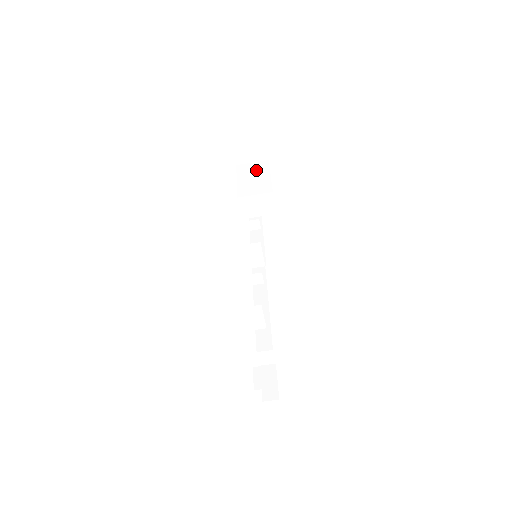
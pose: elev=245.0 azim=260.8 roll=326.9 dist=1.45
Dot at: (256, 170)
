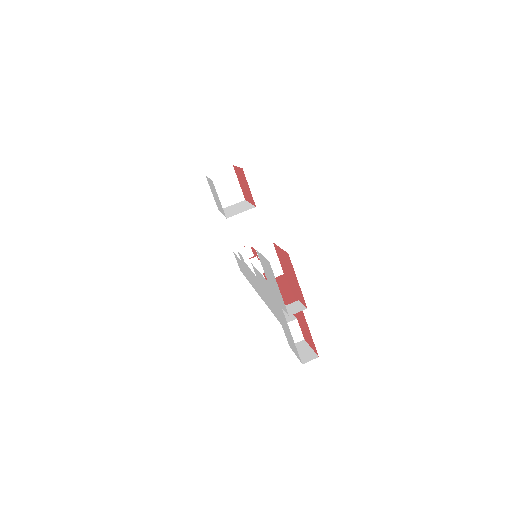
Dot at: (237, 206)
